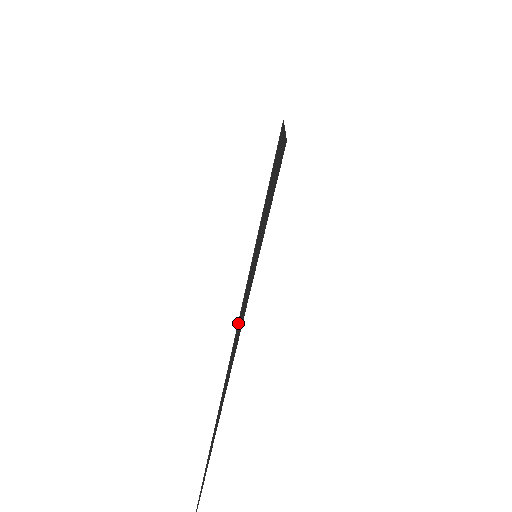
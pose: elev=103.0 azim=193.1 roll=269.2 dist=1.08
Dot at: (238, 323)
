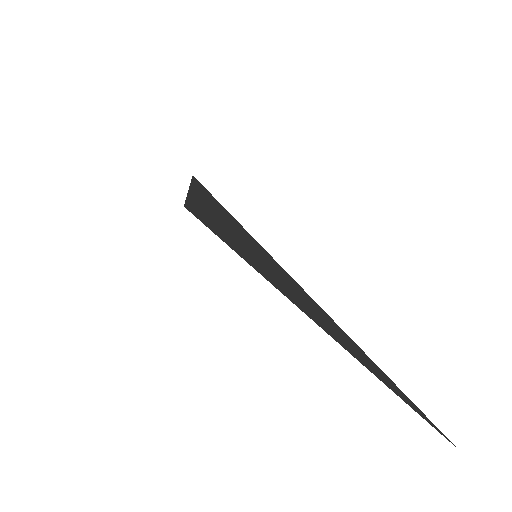
Dot at: (300, 288)
